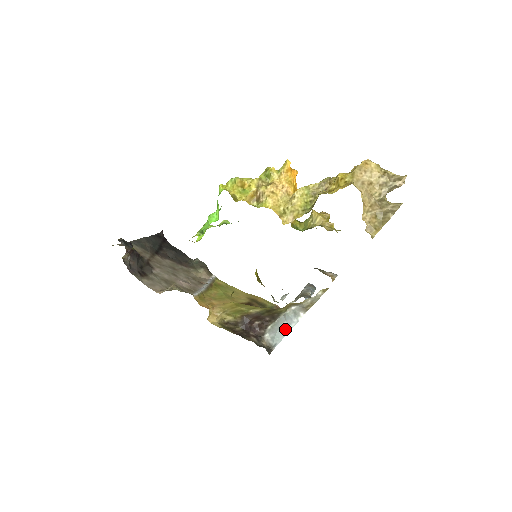
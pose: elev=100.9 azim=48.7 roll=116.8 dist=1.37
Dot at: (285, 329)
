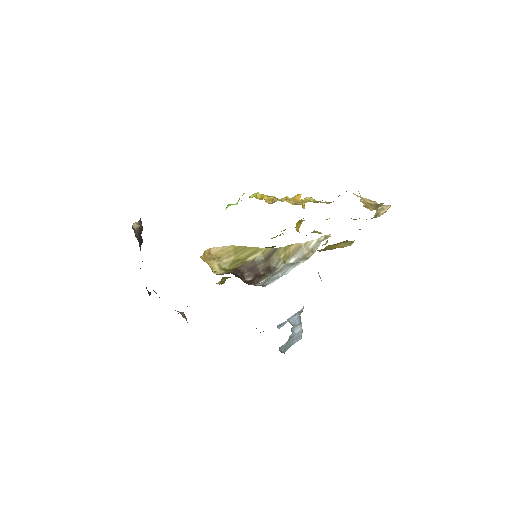
Dot at: (280, 275)
